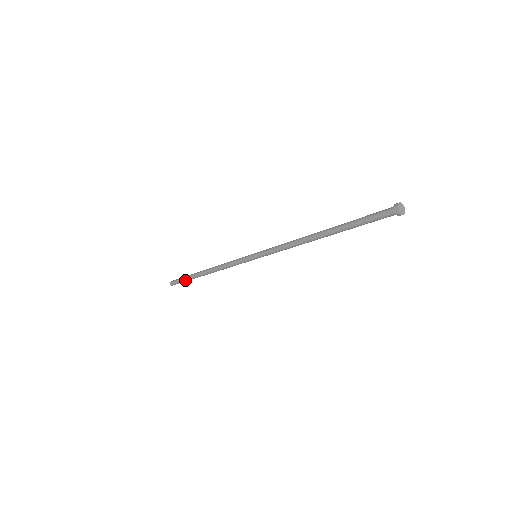
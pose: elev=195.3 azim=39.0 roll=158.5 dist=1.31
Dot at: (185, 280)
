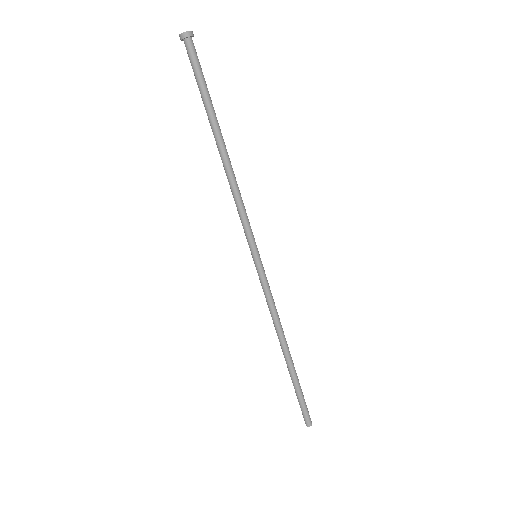
Dot at: (296, 394)
